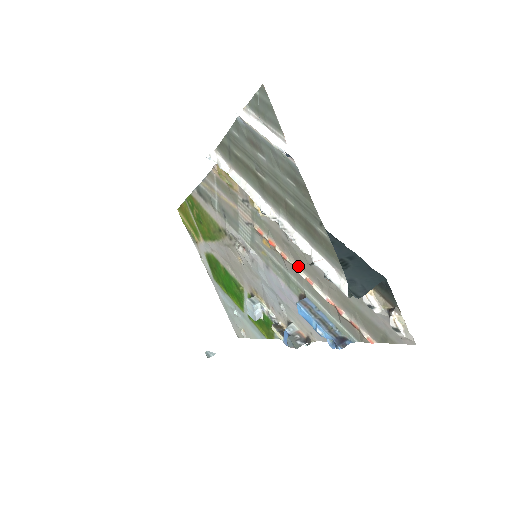
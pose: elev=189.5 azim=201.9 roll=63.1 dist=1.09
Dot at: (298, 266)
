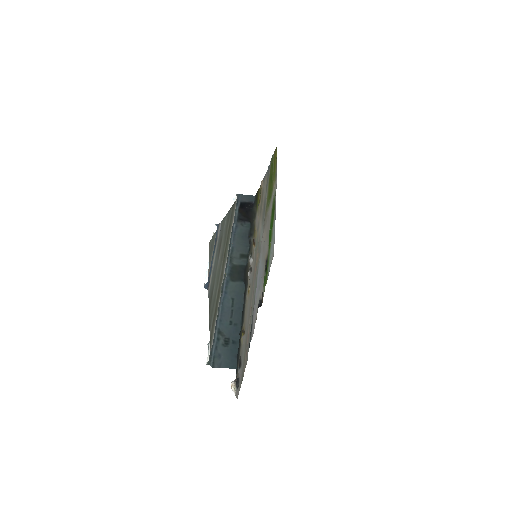
Dot at: occluded
